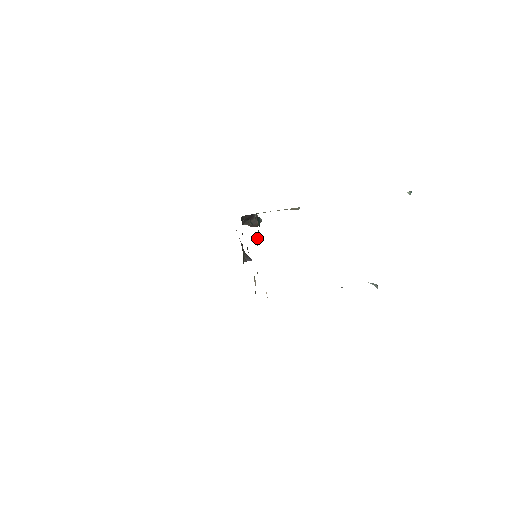
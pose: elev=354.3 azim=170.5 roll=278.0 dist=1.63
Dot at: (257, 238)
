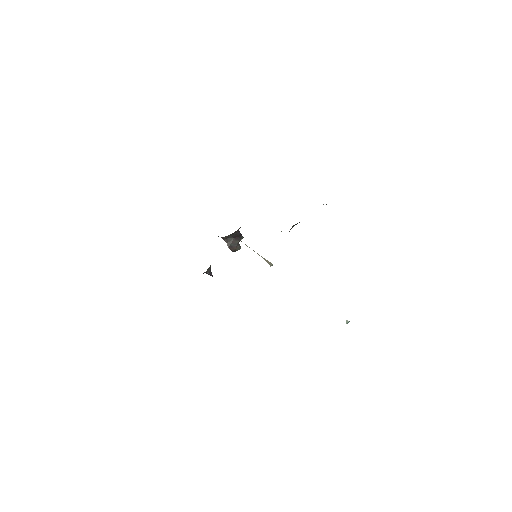
Dot at: (291, 228)
